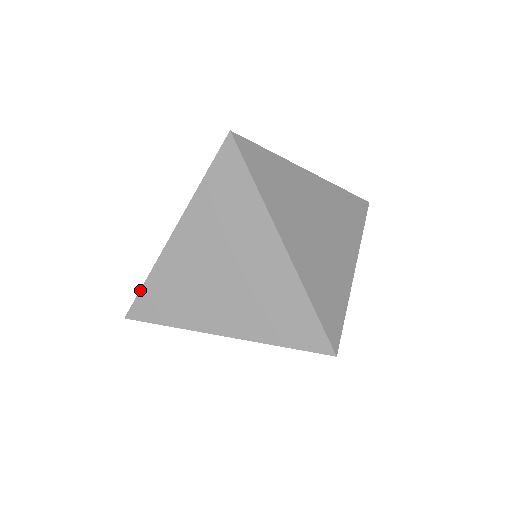
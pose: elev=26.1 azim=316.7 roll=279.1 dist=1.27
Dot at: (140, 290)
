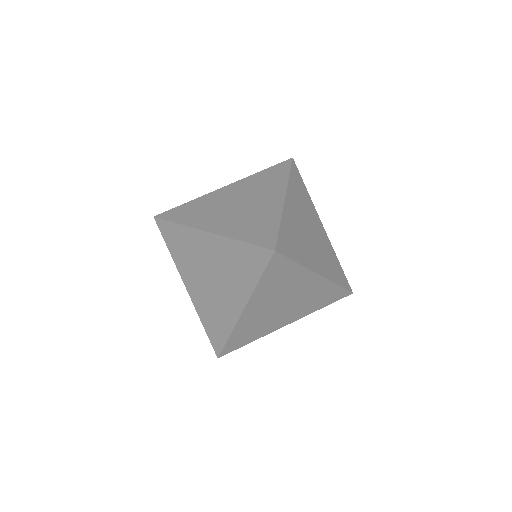
Dot at: (178, 206)
